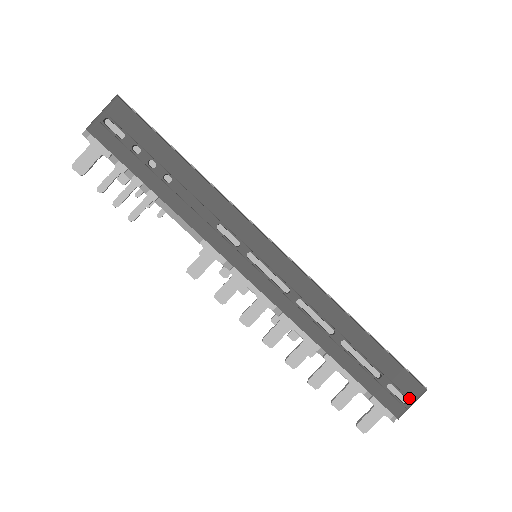
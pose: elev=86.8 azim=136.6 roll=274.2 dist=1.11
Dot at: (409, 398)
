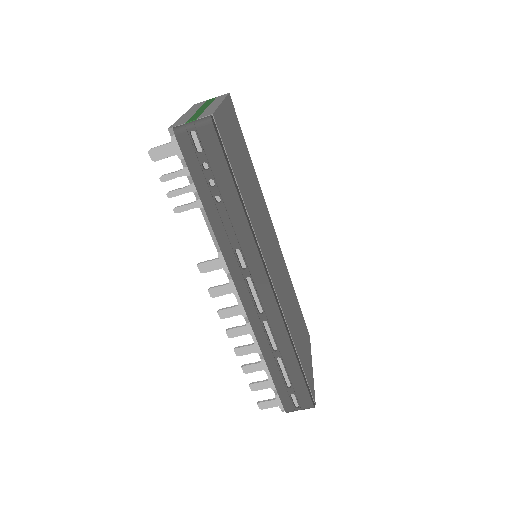
Dot at: (300, 406)
